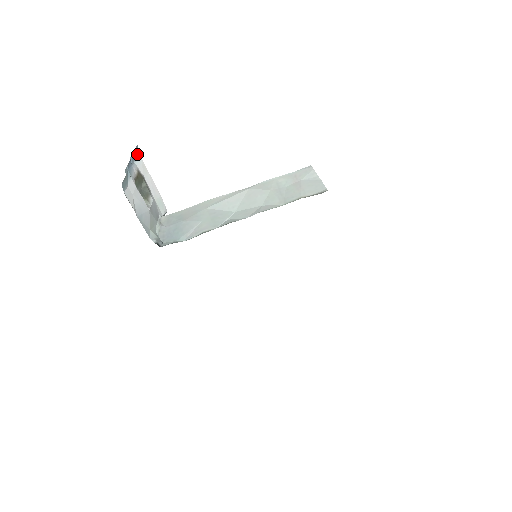
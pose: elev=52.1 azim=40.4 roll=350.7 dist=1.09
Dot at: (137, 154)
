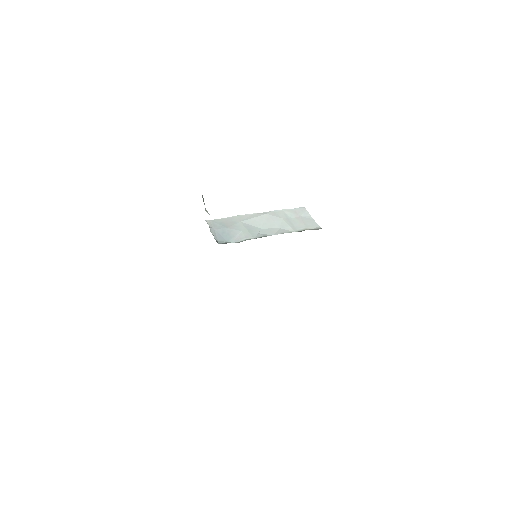
Dot at: occluded
